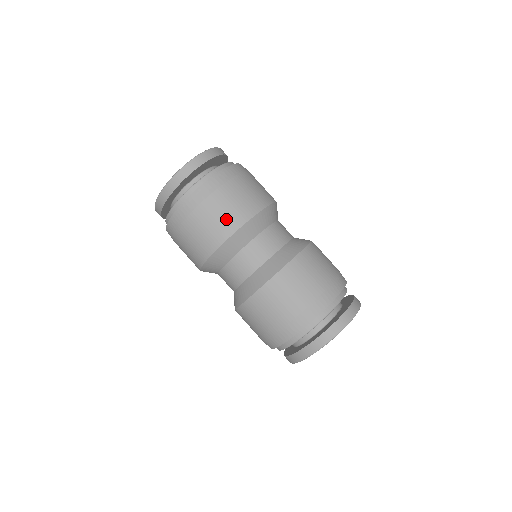
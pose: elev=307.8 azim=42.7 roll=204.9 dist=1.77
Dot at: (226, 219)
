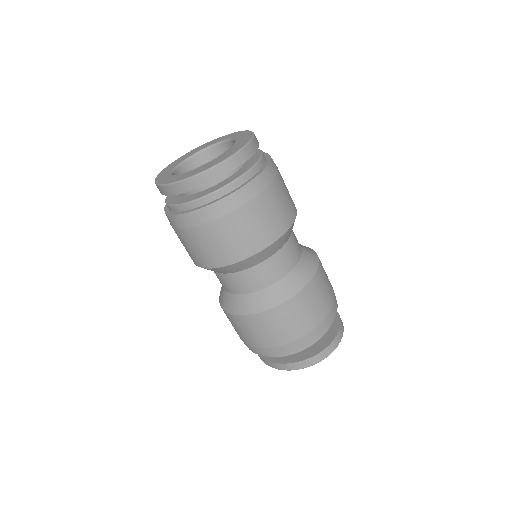
Dot at: (248, 240)
